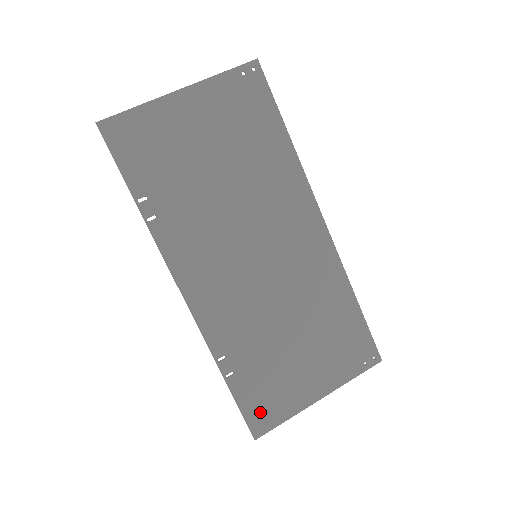
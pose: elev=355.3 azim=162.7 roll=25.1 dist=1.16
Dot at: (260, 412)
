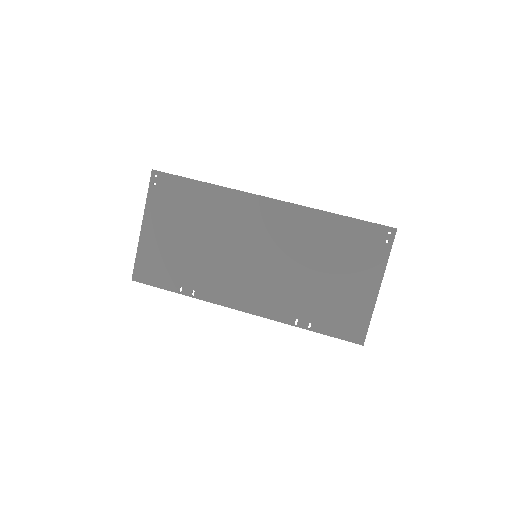
Dot at: (349, 329)
